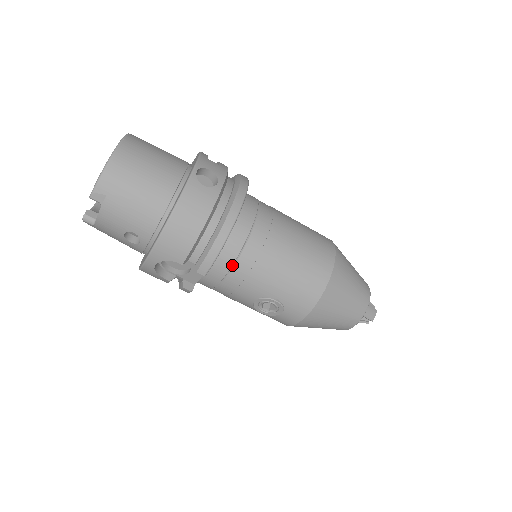
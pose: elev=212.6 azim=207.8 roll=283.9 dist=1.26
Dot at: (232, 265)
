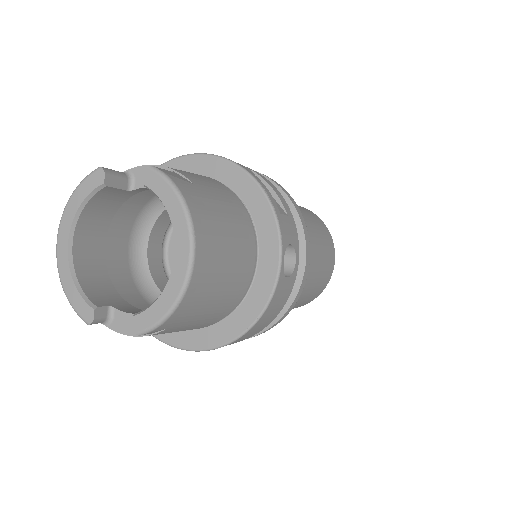
Dot at: occluded
